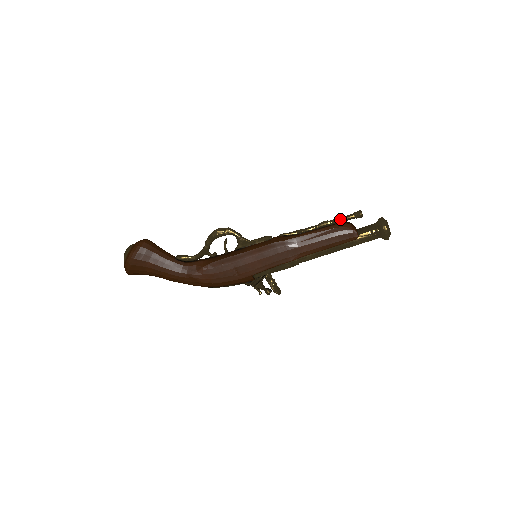
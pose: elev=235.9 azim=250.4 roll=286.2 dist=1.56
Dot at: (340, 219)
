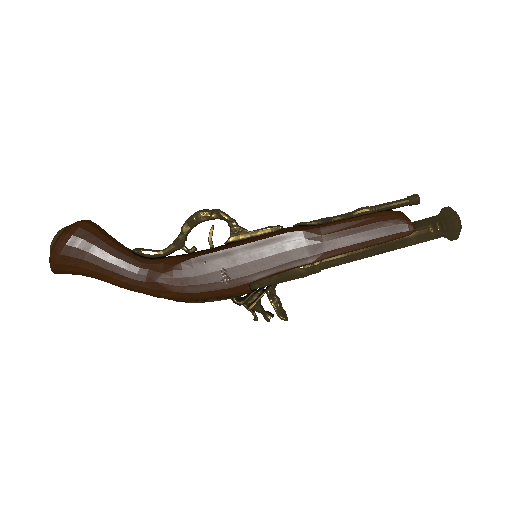
Dot at: (387, 204)
